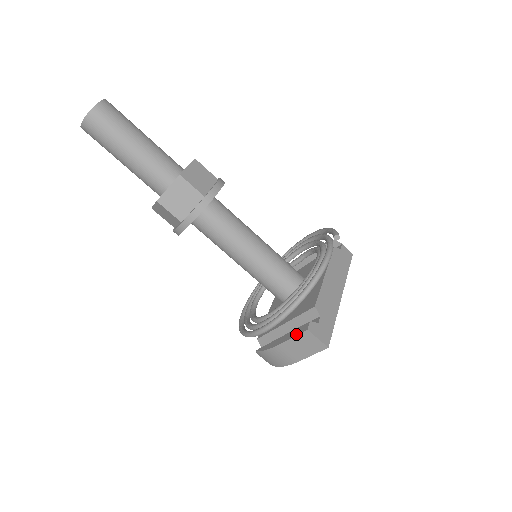
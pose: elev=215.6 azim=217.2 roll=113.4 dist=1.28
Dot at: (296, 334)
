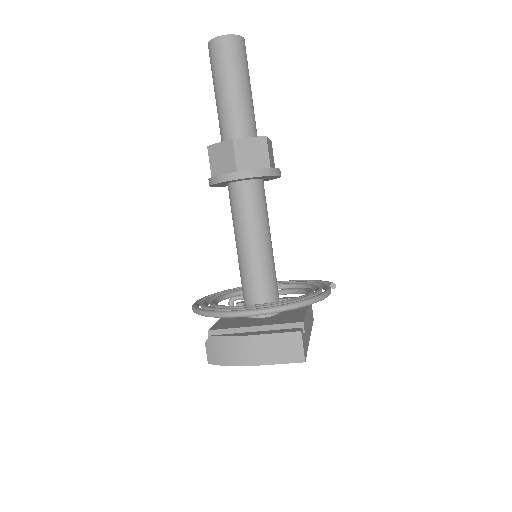
Dot at: (283, 331)
